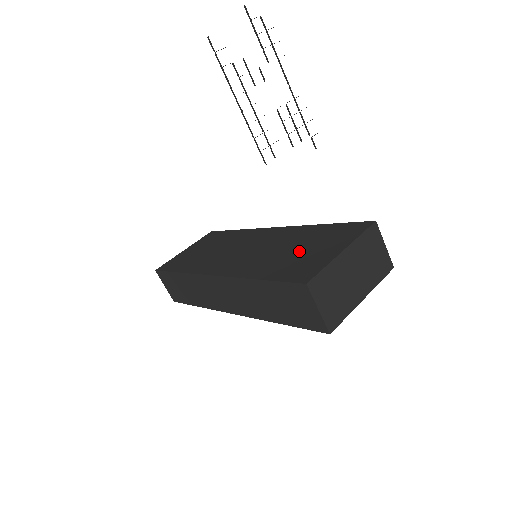
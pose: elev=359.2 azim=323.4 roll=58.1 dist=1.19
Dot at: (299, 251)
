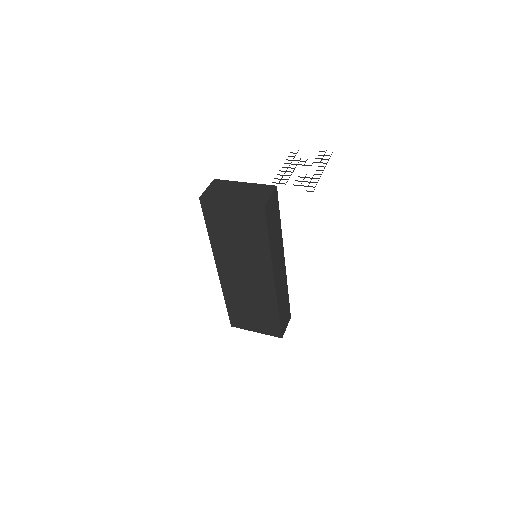
Dot at: occluded
